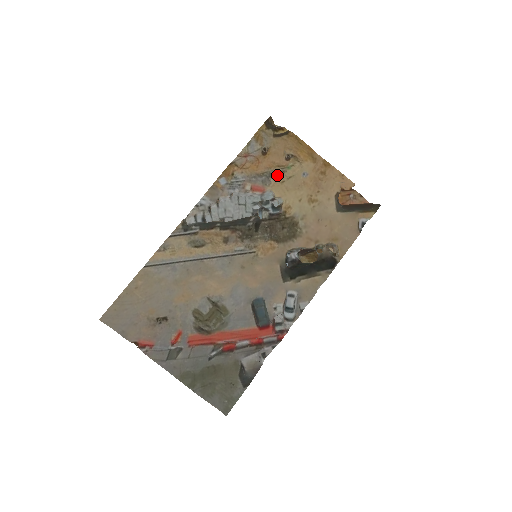
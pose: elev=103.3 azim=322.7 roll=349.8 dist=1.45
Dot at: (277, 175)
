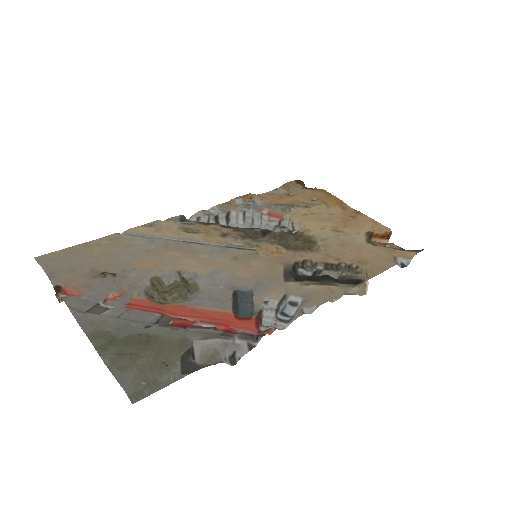
Dot at: (299, 207)
